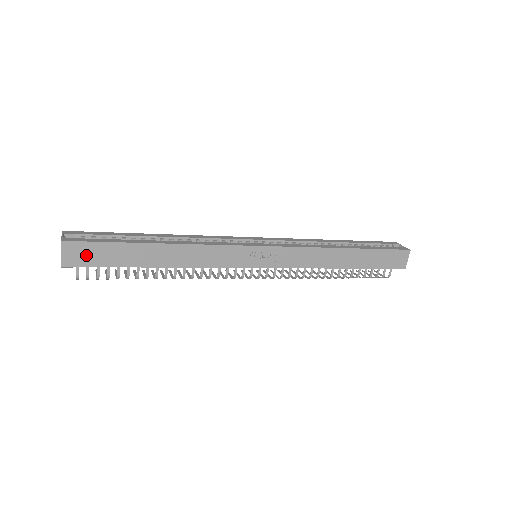
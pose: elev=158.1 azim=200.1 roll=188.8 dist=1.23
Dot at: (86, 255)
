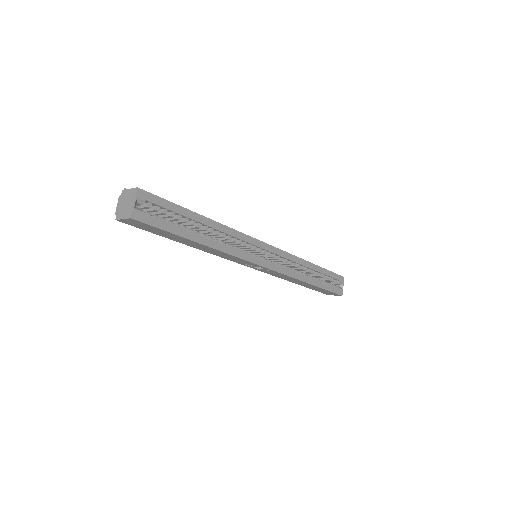
Dot at: (141, 226)
